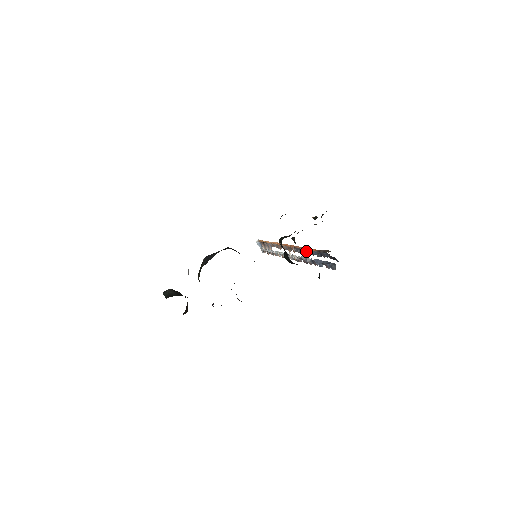
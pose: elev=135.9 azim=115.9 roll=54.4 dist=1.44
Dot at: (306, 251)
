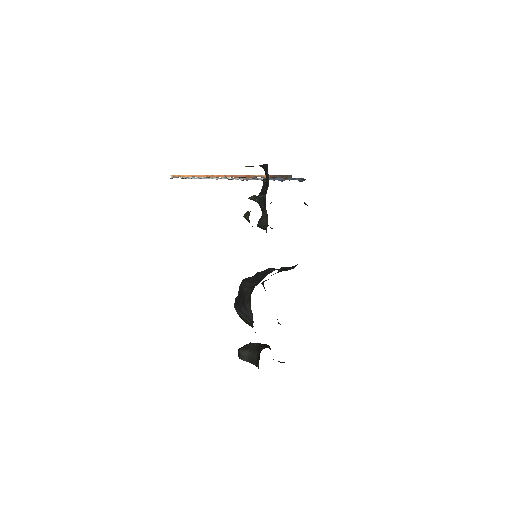
Dot at: (254, 178)
